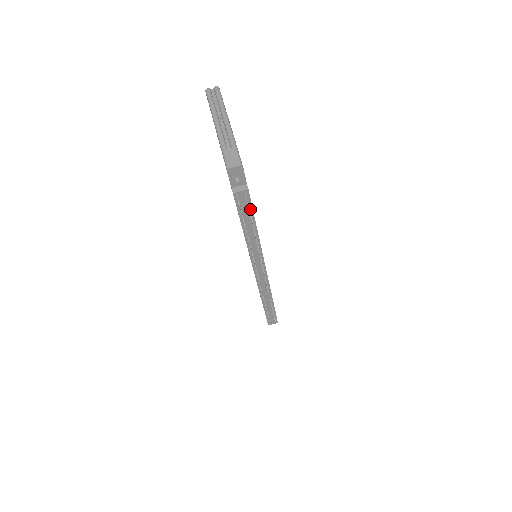
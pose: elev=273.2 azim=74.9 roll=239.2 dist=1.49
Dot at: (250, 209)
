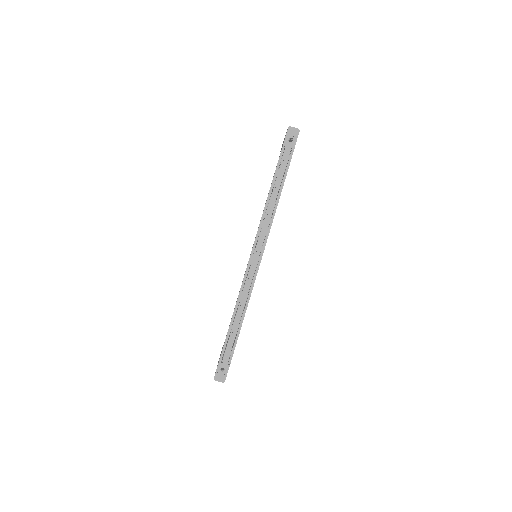
Dot at: (285, 172)
